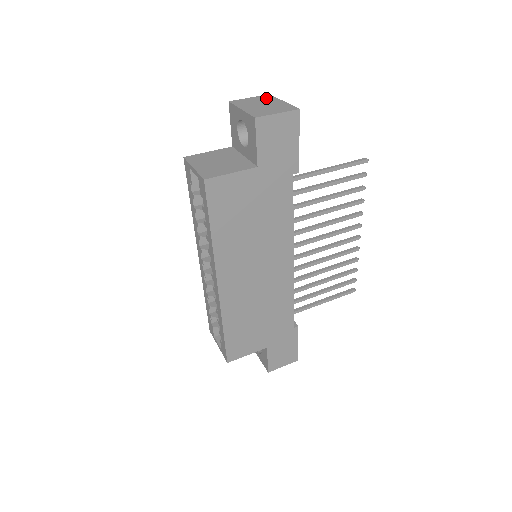
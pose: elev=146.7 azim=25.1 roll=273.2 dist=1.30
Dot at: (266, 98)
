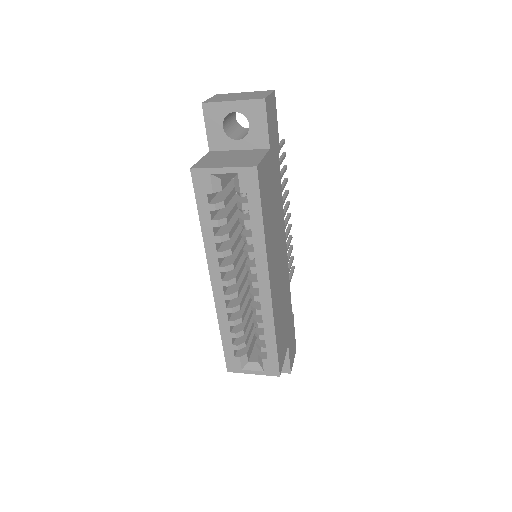
Dot at: (225, 95)
